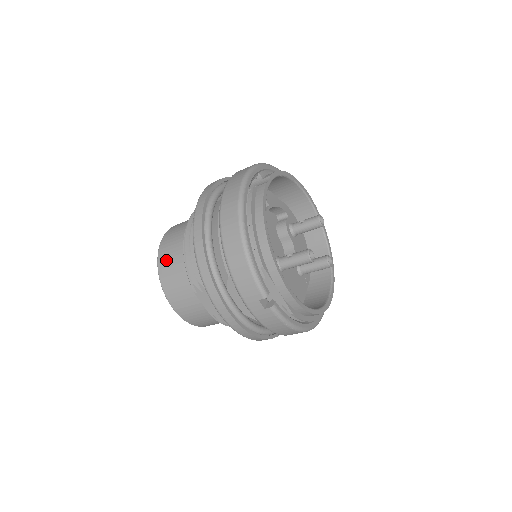
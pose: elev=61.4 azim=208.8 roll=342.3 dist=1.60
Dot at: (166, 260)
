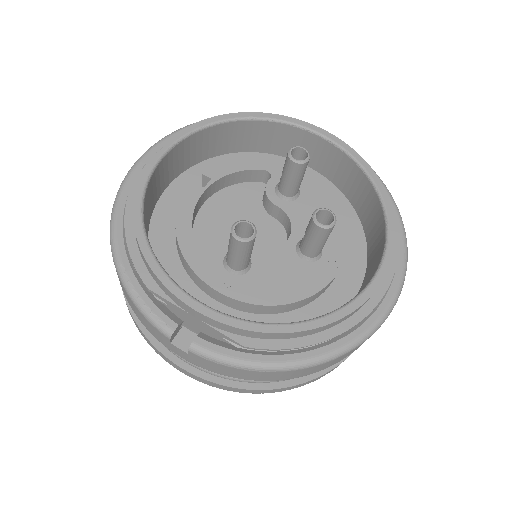
Dot at: occluded
